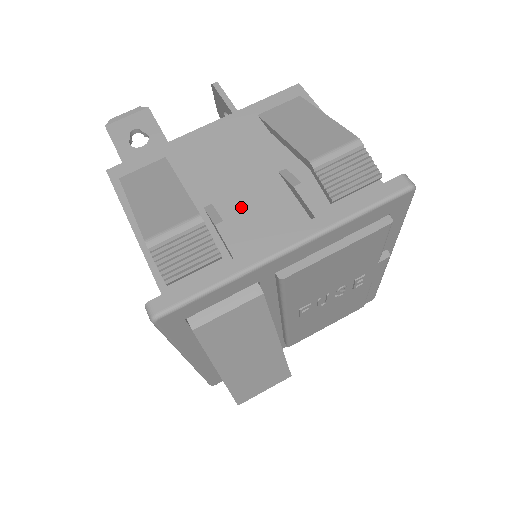
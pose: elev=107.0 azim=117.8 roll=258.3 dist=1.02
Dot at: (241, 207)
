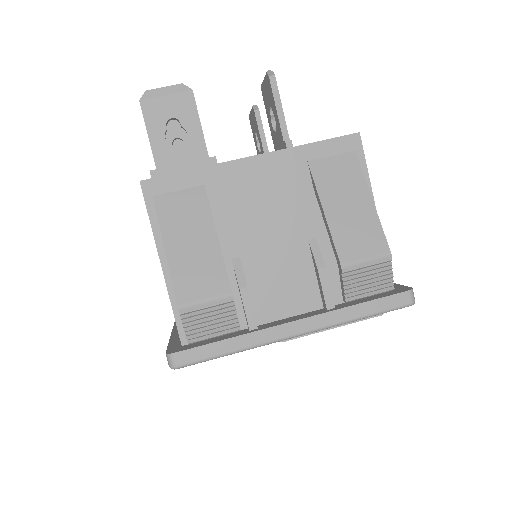
Dot at: (265, 268)
